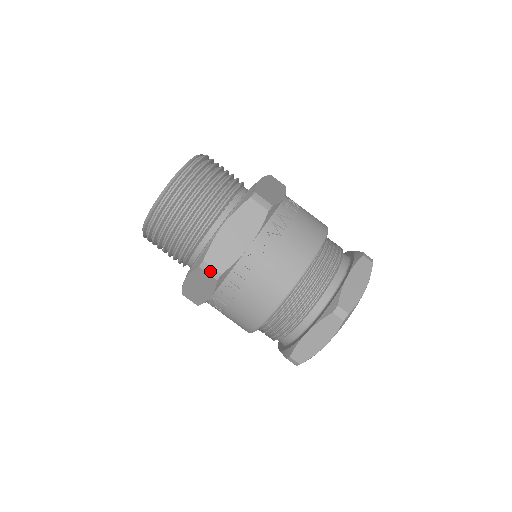
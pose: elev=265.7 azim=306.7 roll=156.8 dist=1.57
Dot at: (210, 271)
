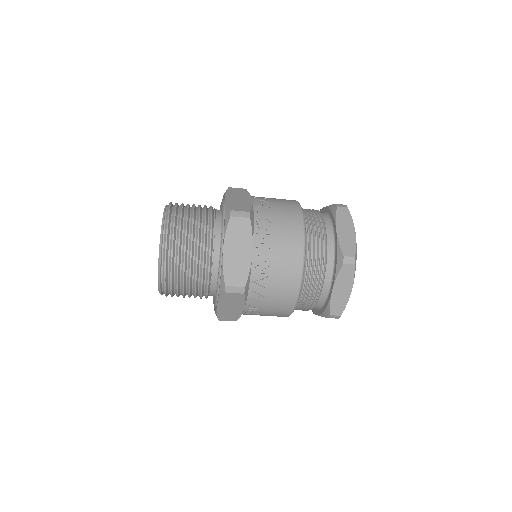
Dot at: occluded
